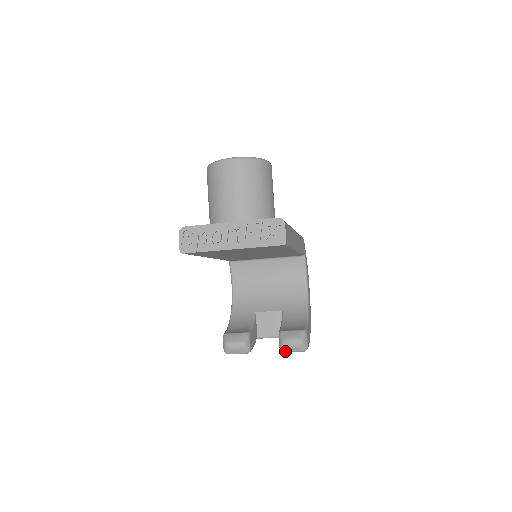
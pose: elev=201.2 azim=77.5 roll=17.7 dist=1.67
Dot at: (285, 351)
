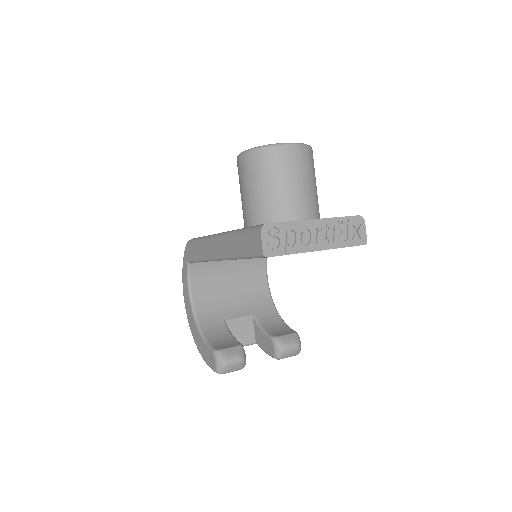
Dot at: (282, 358)
